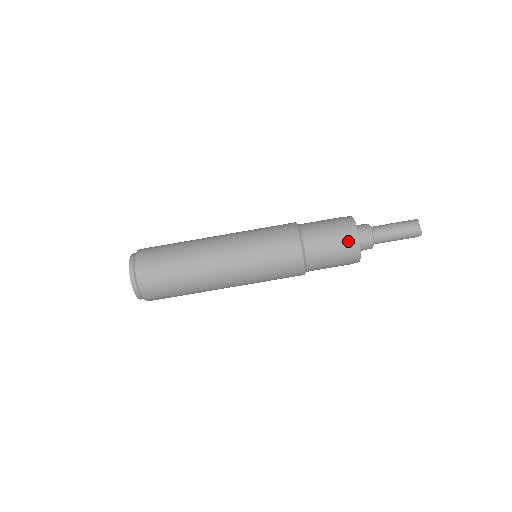
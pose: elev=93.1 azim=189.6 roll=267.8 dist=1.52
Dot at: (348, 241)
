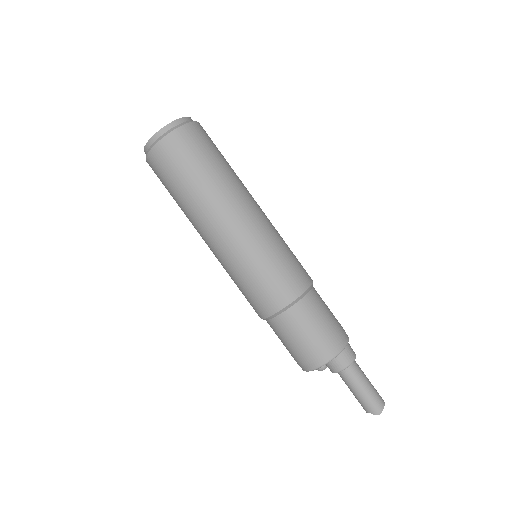
Dot at: (338, 336)
